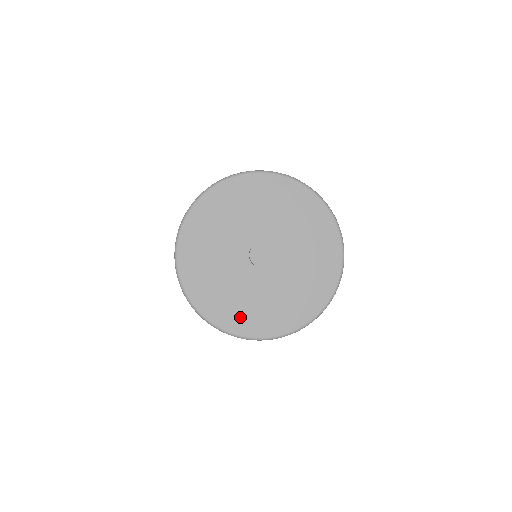
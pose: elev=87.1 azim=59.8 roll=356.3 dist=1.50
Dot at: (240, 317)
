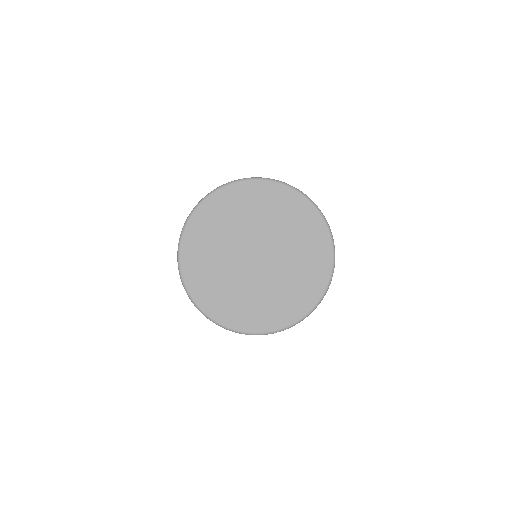
Dot at: (270, 315)
